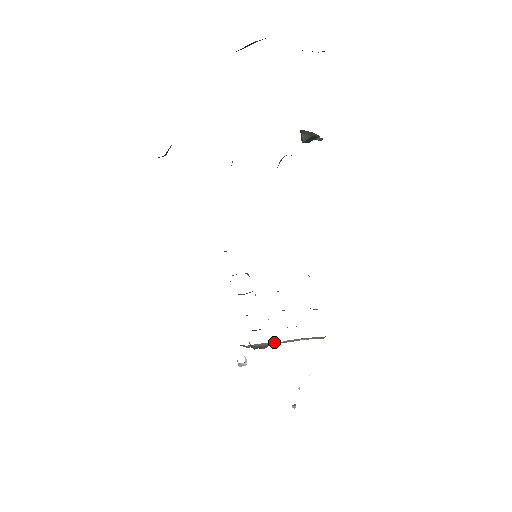
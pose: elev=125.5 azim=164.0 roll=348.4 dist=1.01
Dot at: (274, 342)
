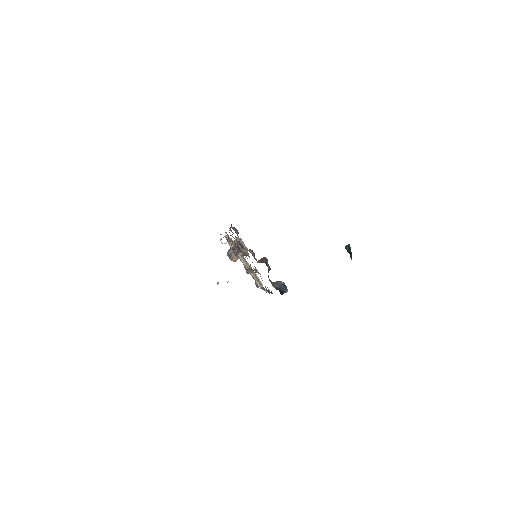
Dot at: (242, 258)
